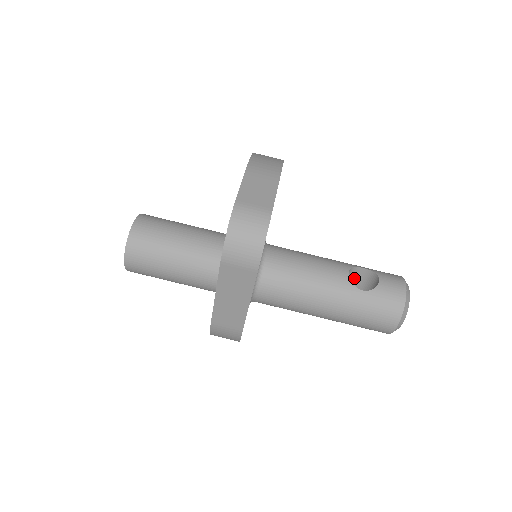
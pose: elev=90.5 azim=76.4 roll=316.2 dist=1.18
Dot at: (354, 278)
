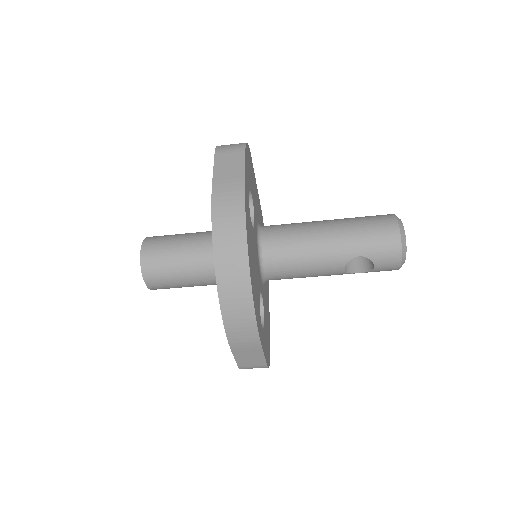
Dot at: occluded
